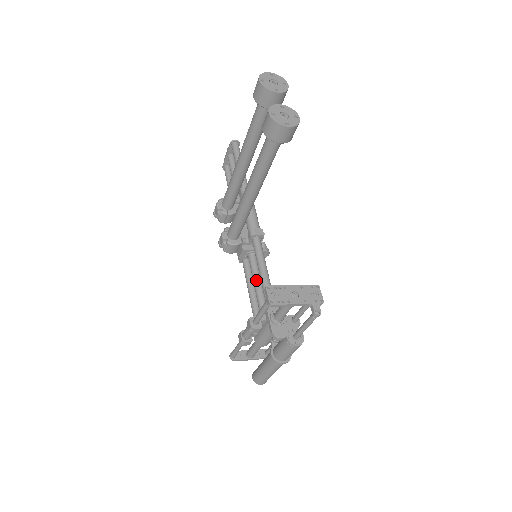
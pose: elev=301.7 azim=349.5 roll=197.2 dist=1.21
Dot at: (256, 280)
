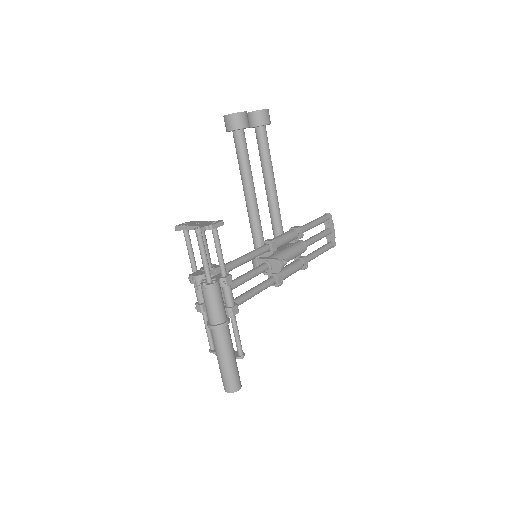
Dot at: (246, 273)
